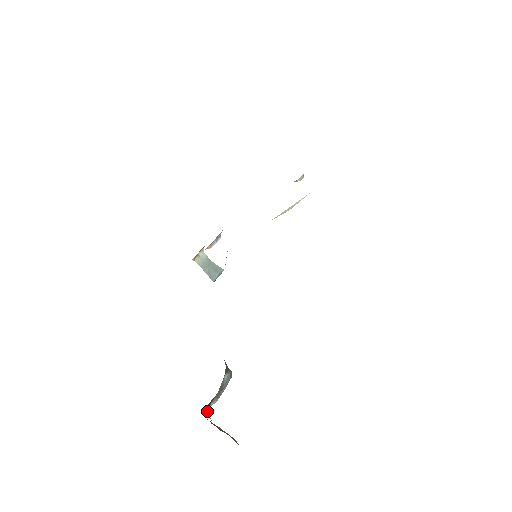
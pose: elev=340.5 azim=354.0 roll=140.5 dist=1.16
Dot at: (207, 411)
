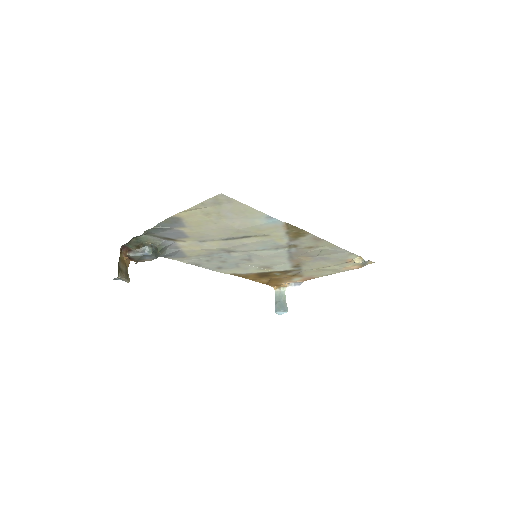
Dot at: (121, 247)
